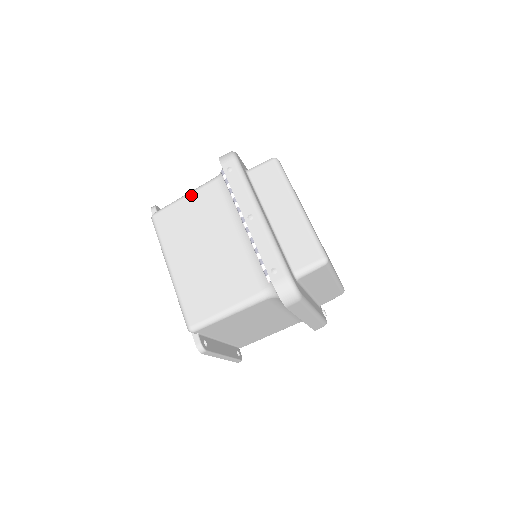
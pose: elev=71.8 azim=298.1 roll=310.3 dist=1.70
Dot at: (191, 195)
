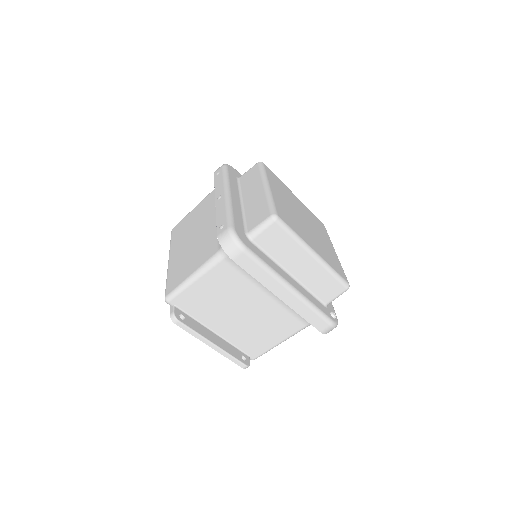
Dot at: (197, 206)
